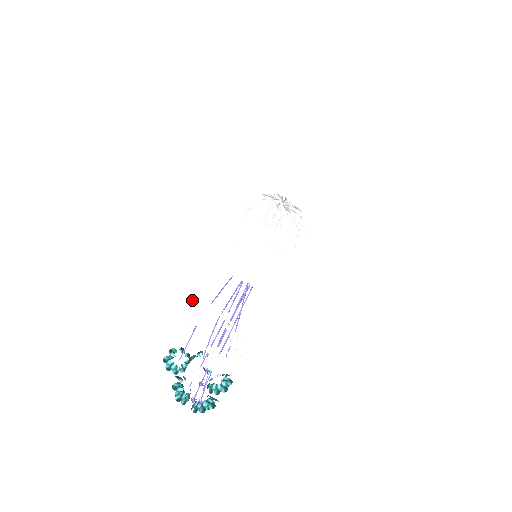
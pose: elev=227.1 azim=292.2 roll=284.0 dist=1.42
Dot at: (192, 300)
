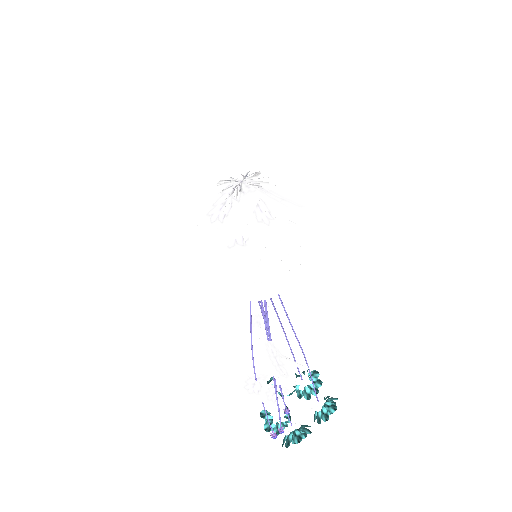
Dot at: (255, 315)
